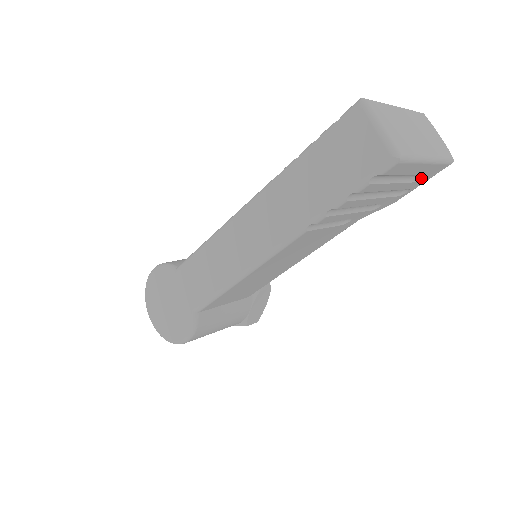
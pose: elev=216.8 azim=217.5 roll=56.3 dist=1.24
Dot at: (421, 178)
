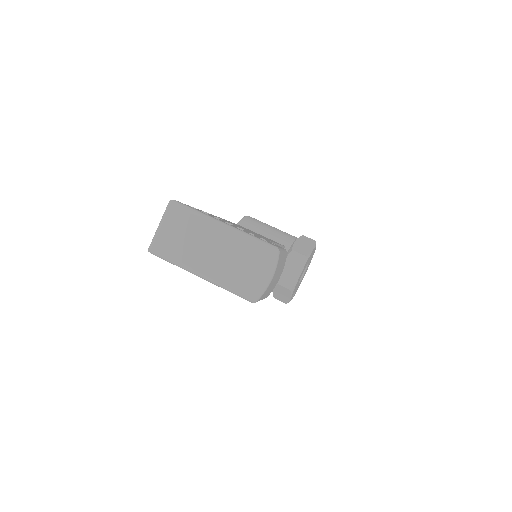
Dot at: occluded
